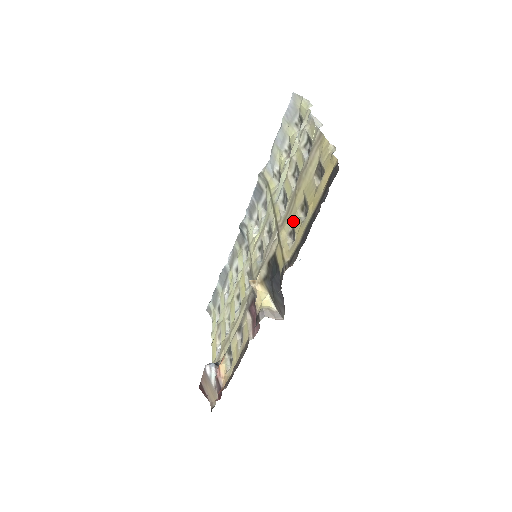
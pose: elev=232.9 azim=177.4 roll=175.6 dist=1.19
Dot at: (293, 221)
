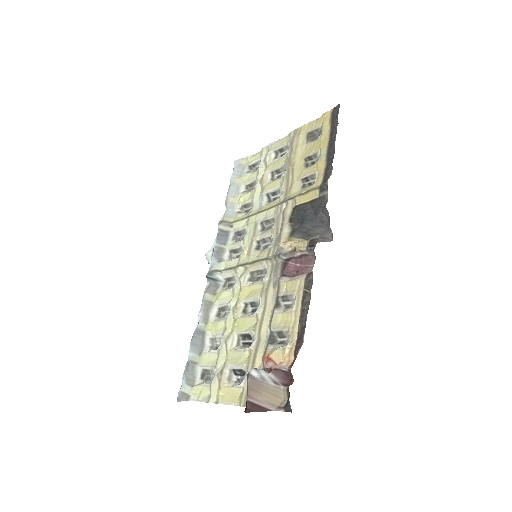
Dot at: (303, 175)
